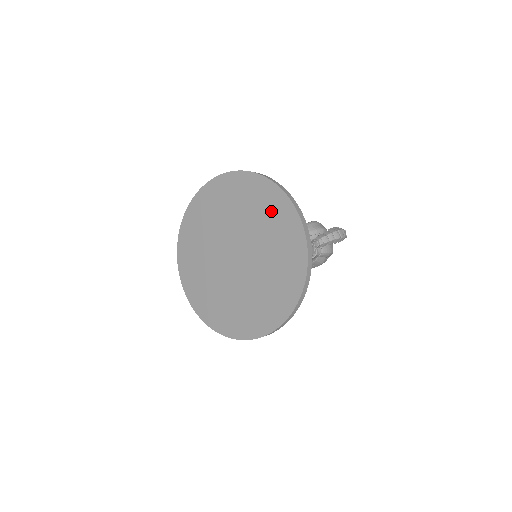
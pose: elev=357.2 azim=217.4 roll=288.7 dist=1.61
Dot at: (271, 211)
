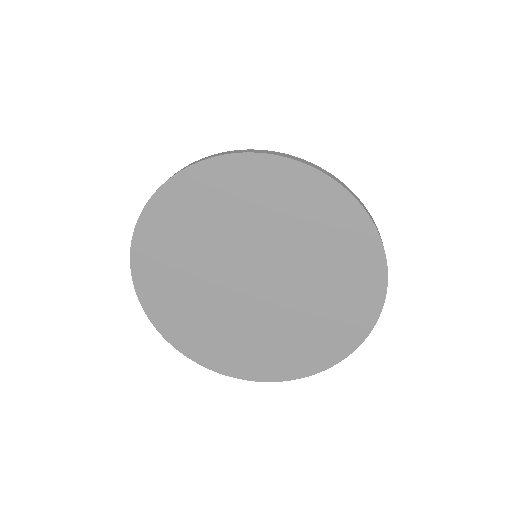
Dot at: (332, 229)
